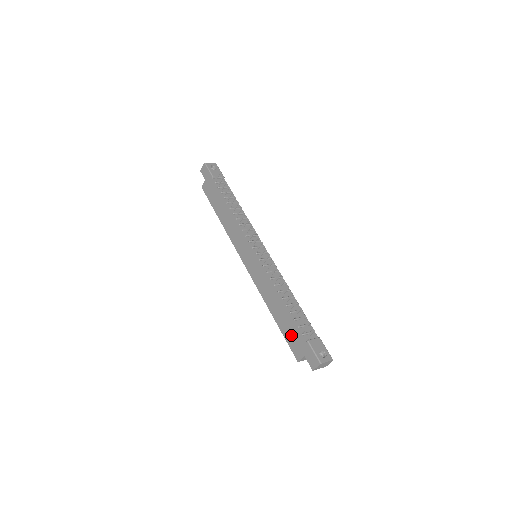
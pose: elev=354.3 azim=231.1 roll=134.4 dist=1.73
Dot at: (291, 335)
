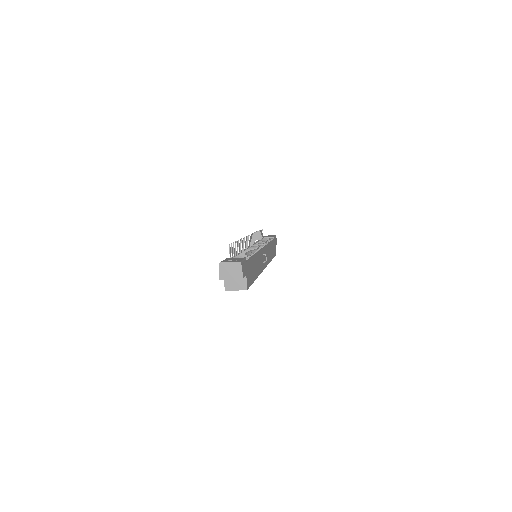
Dot at: occluded
